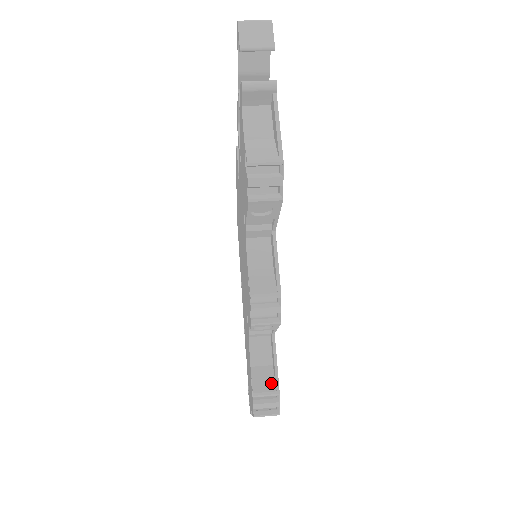
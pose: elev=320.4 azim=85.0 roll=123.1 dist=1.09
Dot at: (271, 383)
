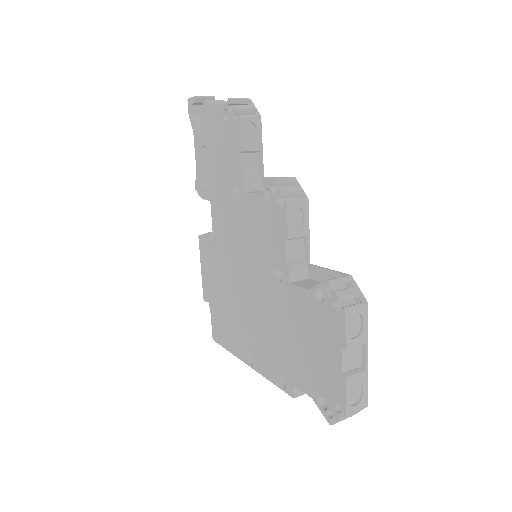
Dot at: occluded
